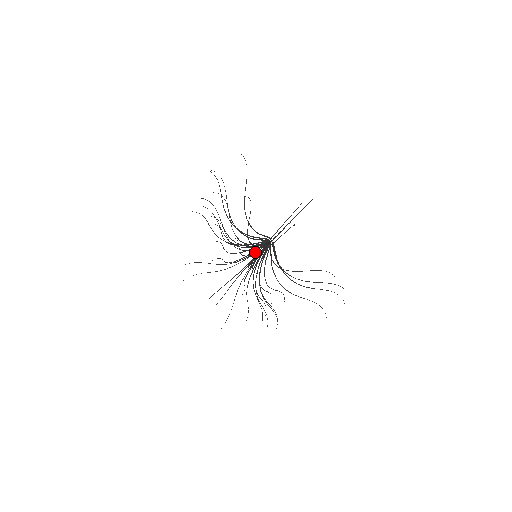
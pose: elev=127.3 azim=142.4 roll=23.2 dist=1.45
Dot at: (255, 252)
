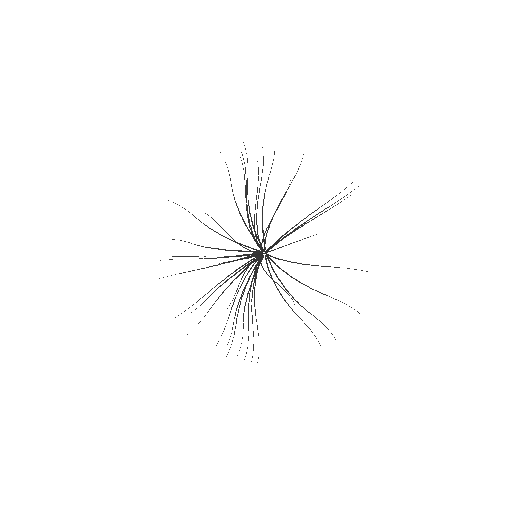
Dot at: occluded
